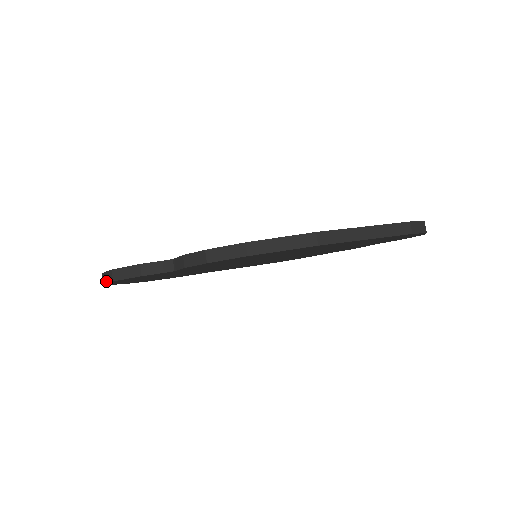
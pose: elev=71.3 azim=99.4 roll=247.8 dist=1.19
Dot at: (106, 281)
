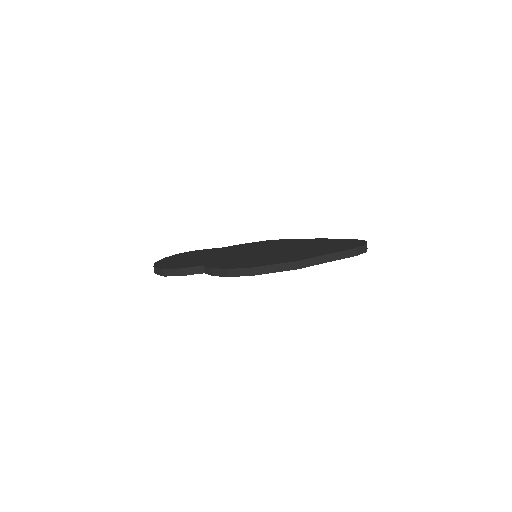
Dot at: (157, 273)
